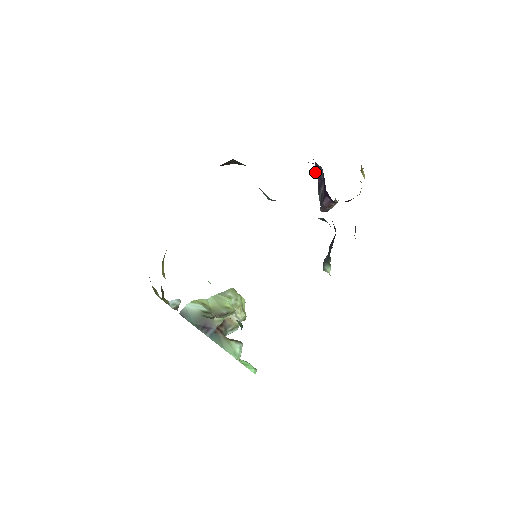
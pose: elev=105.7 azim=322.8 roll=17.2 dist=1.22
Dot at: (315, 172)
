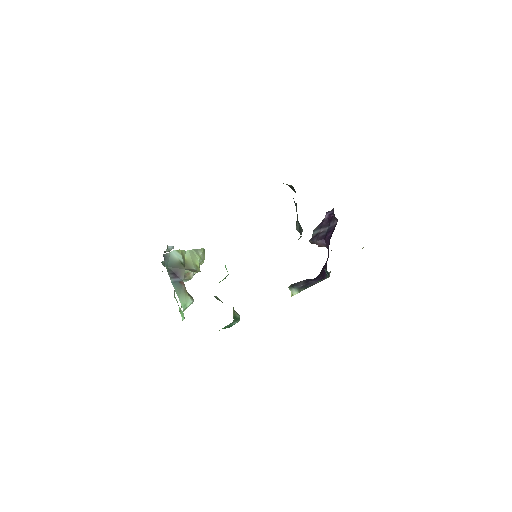
Dot at: (327, 215)
